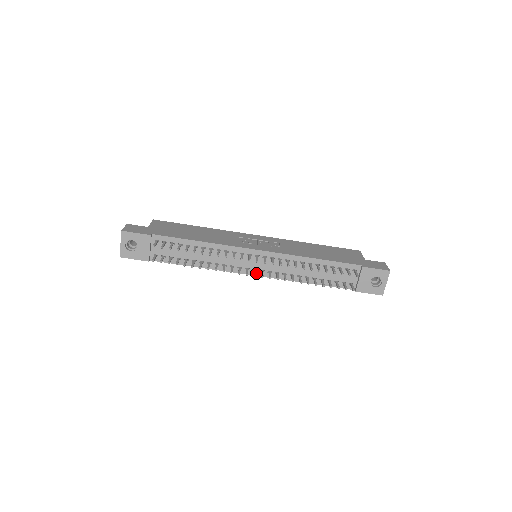
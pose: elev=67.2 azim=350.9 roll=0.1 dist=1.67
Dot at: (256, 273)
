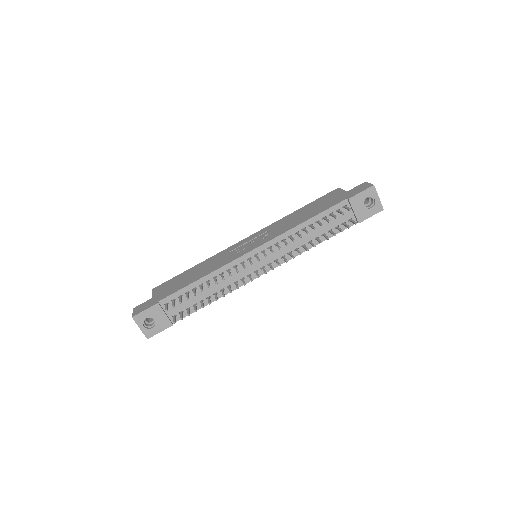
Dot at: (266, 270)
